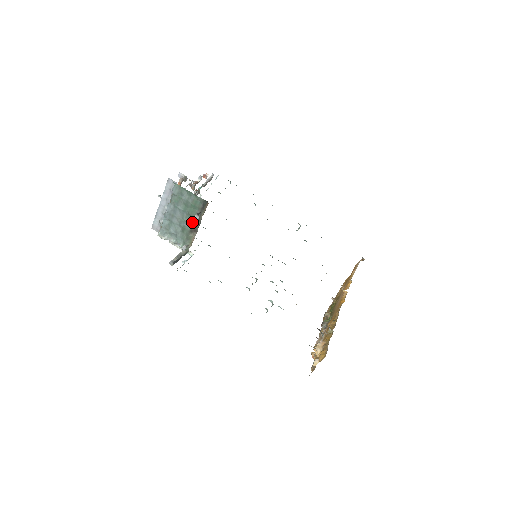
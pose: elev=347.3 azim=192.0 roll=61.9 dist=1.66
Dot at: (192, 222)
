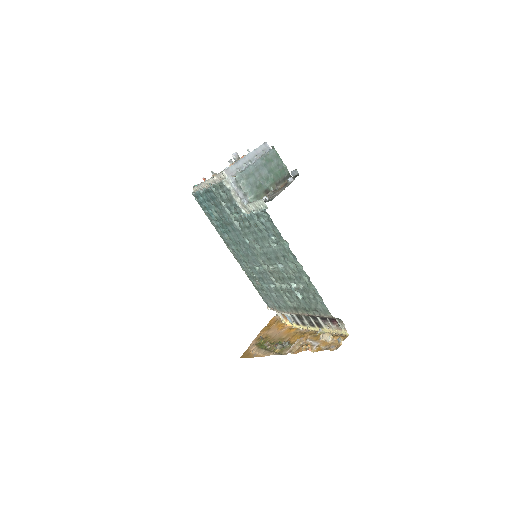
Dot at: (271, 184)
